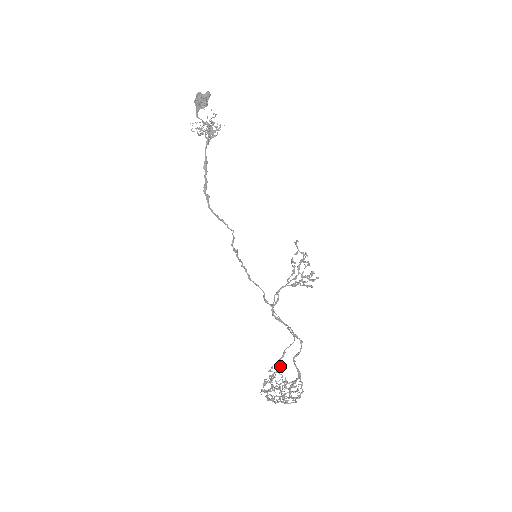
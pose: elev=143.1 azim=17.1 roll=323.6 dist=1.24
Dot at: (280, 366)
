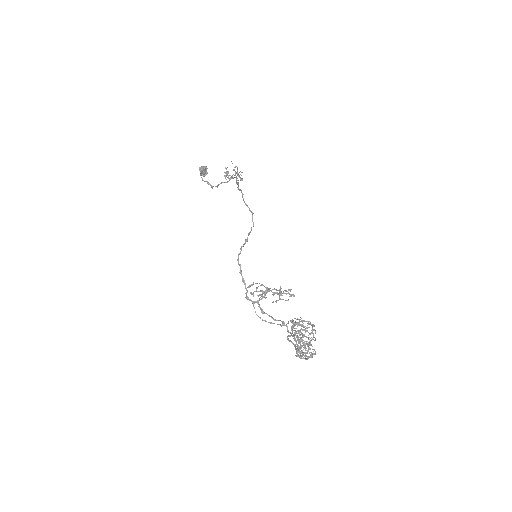
Dot at: (294, 325)
